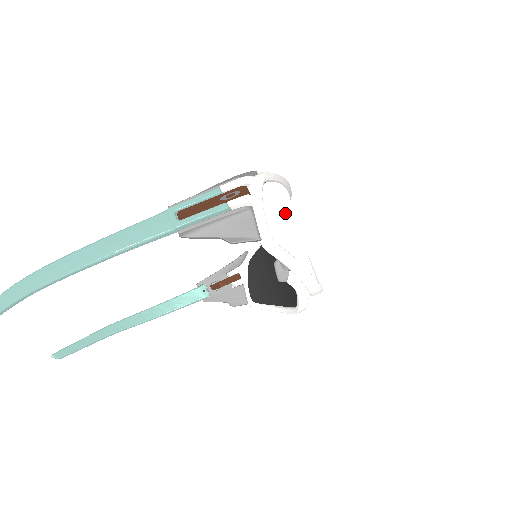
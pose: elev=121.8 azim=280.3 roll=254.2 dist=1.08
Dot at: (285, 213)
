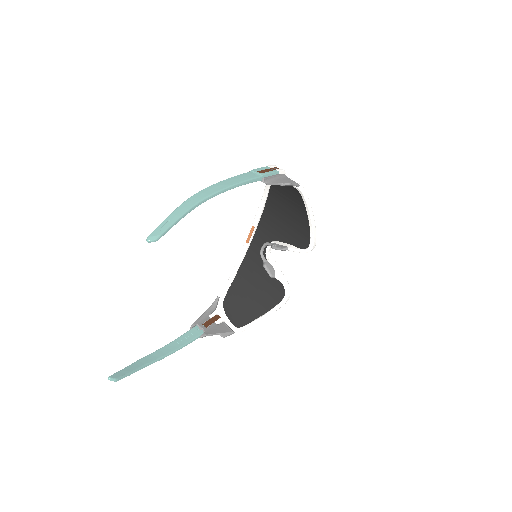
Dot at: (286, 198)
